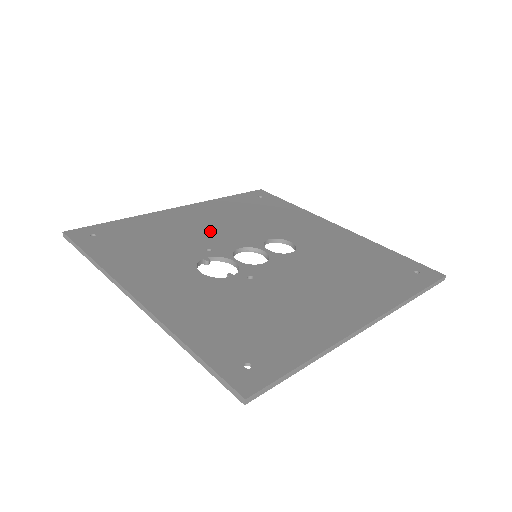
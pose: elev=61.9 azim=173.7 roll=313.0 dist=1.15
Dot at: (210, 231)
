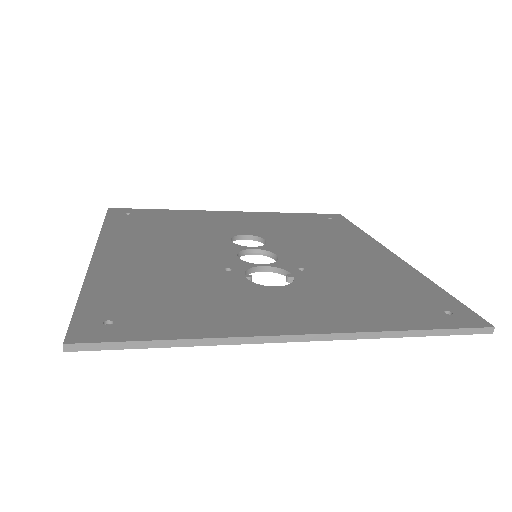
Dot at: (183, 256)
